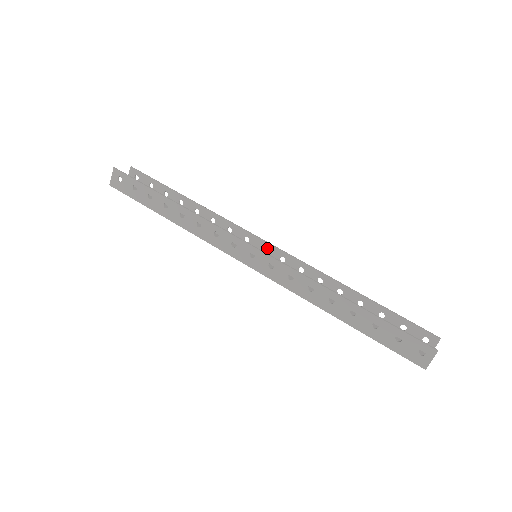
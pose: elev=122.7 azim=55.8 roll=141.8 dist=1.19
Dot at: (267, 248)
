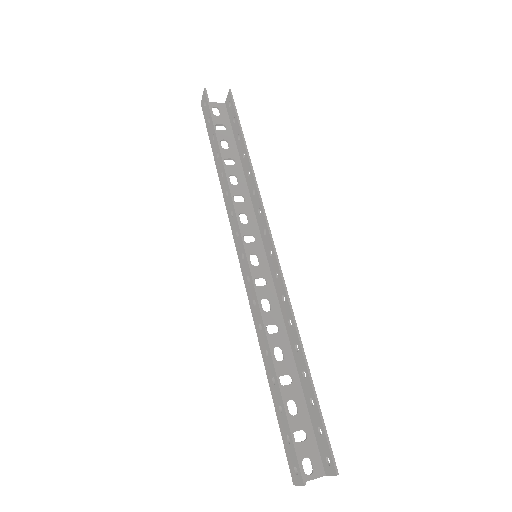
Dot at: (272, 254)
